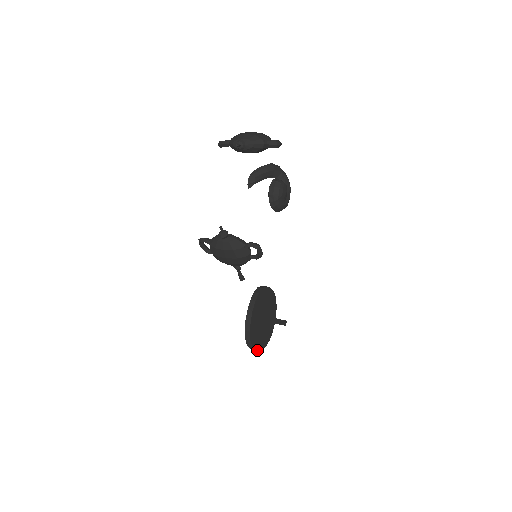
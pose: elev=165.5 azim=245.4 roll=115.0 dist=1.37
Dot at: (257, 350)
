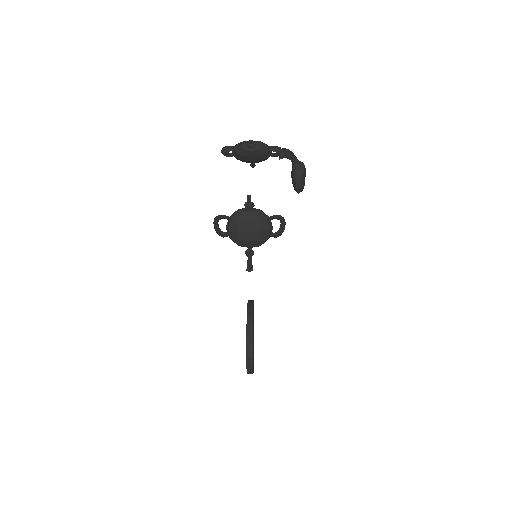
Dot at: (252, 369)
